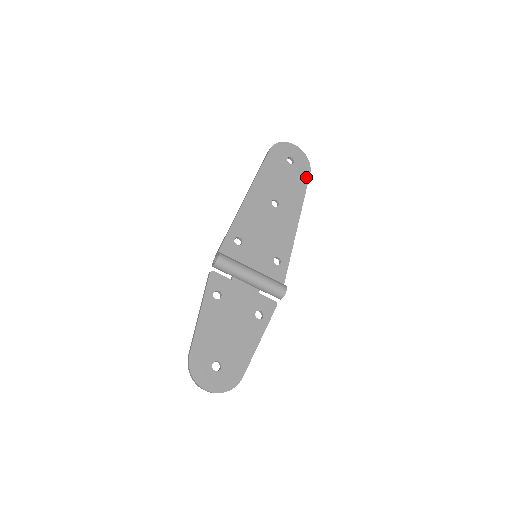
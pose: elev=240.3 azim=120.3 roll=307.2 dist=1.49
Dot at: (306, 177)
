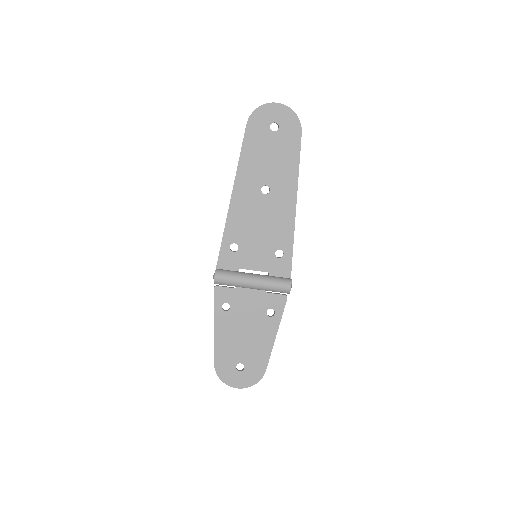
Dot at: (297, 140)
